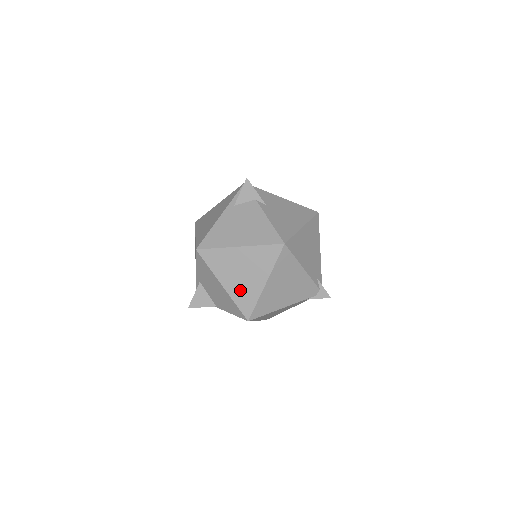
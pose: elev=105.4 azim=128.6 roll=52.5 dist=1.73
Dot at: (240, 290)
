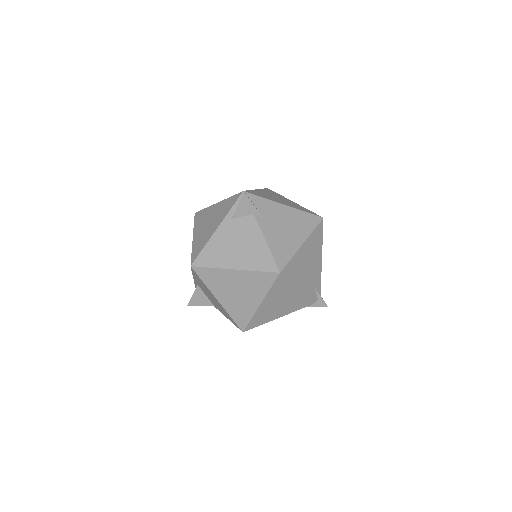
Dot at: (235, 306)
